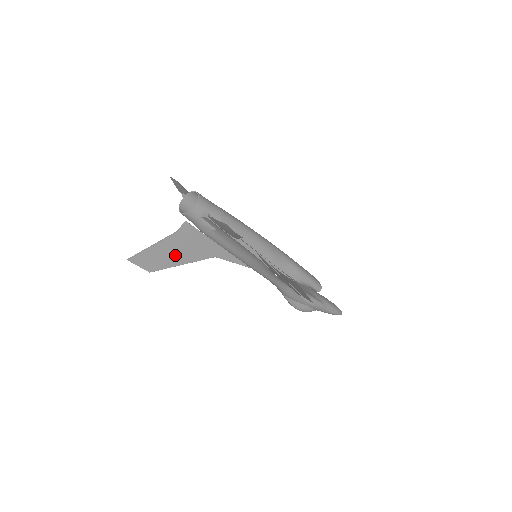
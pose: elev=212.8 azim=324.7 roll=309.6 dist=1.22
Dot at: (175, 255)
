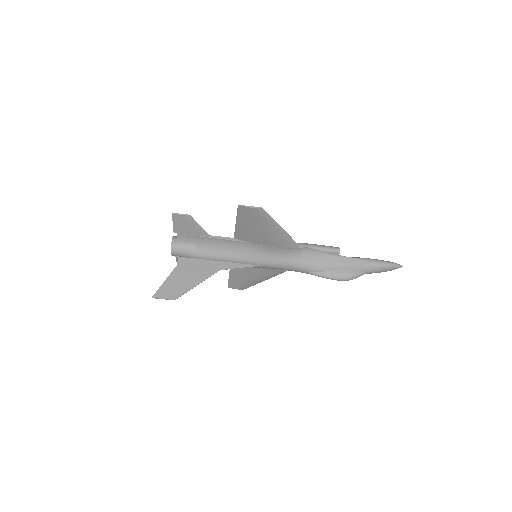
Dot at: (186, 281)
